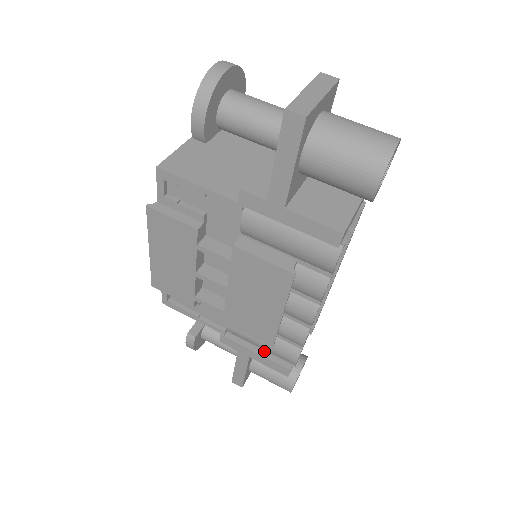
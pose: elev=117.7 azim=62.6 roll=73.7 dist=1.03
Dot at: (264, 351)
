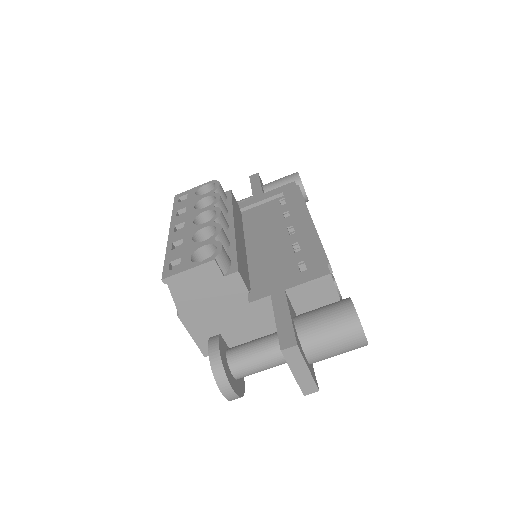
Dot at: occluded
